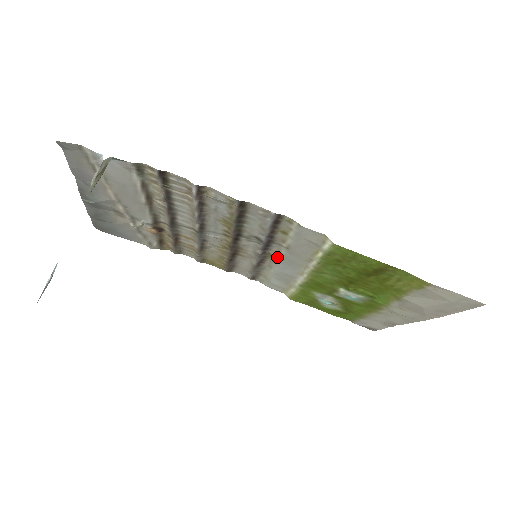
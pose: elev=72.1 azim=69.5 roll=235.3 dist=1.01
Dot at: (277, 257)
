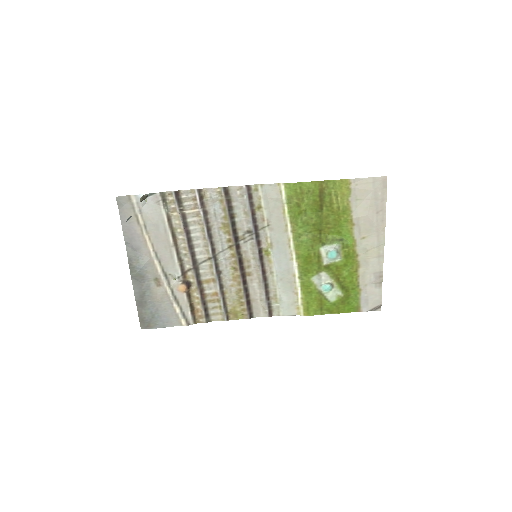
Dot at: (269, 249)
